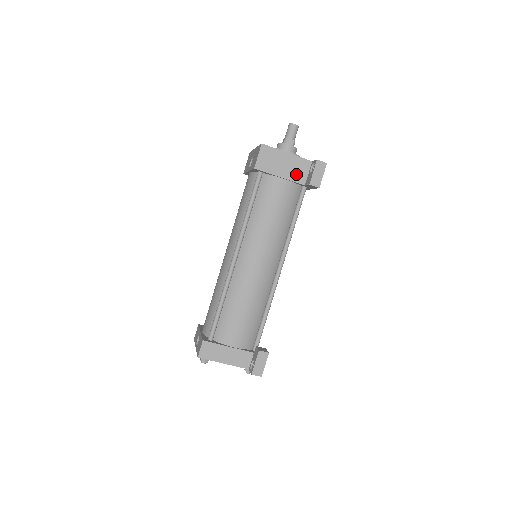
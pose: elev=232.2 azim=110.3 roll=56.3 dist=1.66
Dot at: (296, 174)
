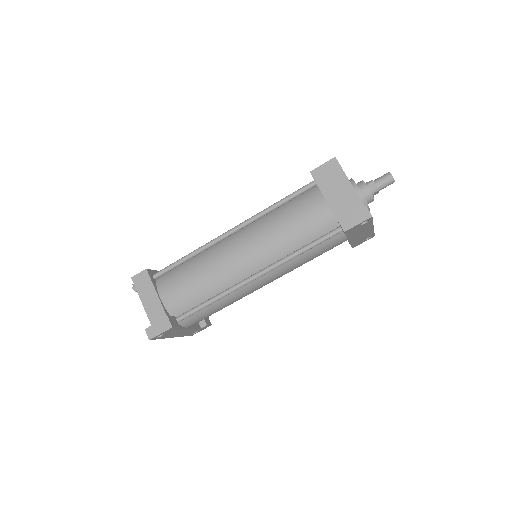
Dot at: (341, 207)
